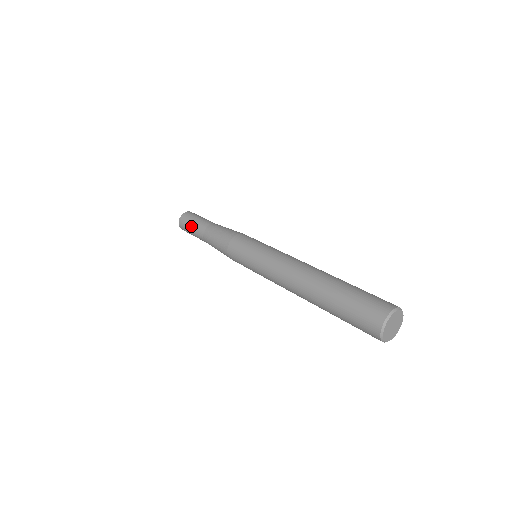
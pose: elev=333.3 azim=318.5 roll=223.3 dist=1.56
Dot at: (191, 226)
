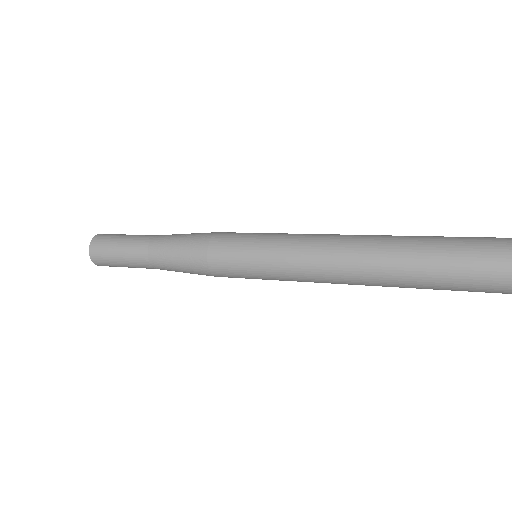
Dot at: (123, 236)
